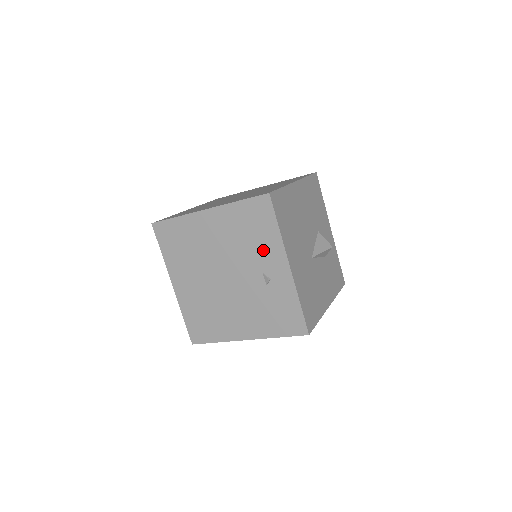
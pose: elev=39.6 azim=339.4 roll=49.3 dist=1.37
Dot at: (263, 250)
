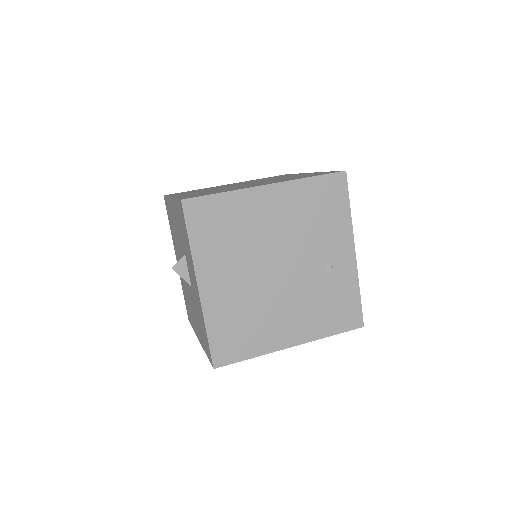
Dot at: (330, 234)
